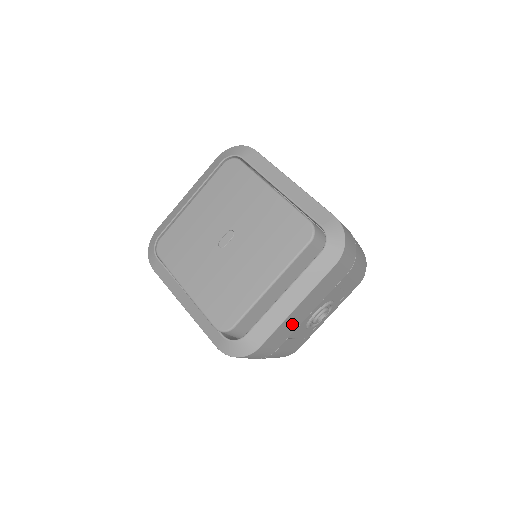
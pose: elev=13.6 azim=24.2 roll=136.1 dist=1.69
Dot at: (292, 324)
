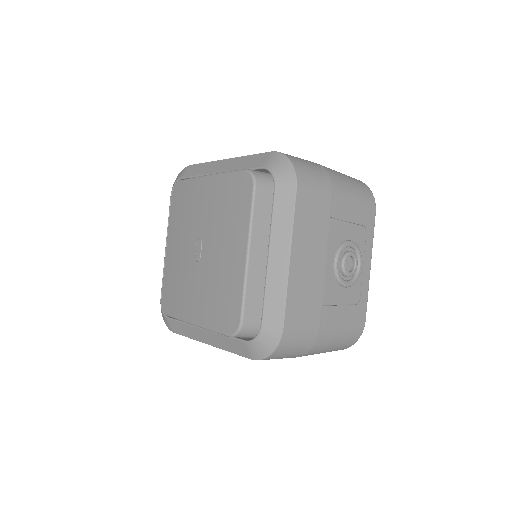
Dot at: (308, 284)
